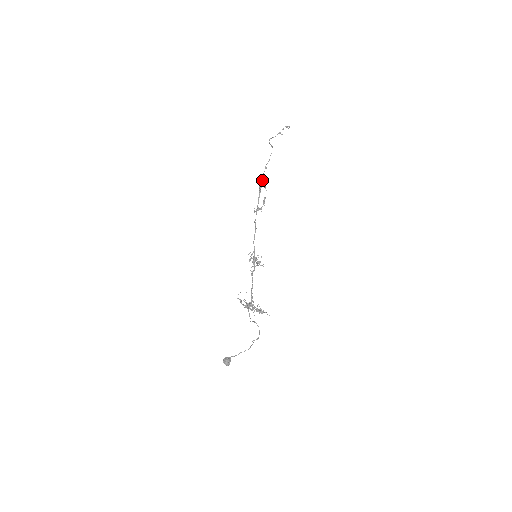
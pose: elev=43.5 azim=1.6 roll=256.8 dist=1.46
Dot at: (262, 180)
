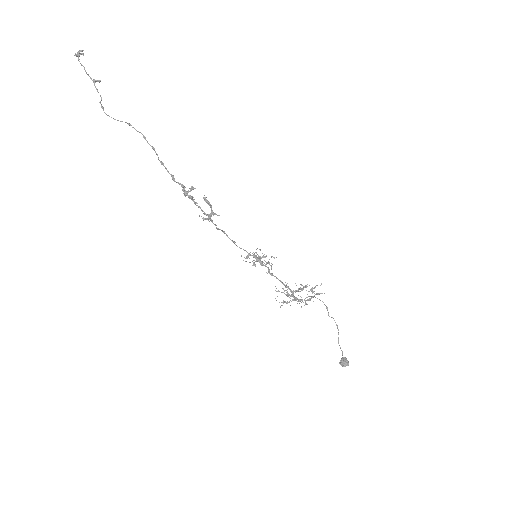
Dot at: (179, 184)
